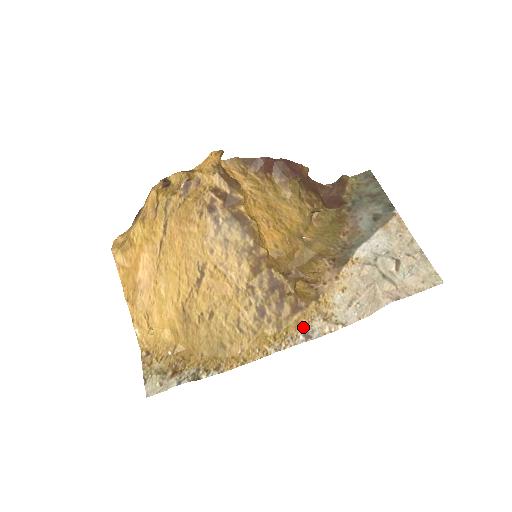
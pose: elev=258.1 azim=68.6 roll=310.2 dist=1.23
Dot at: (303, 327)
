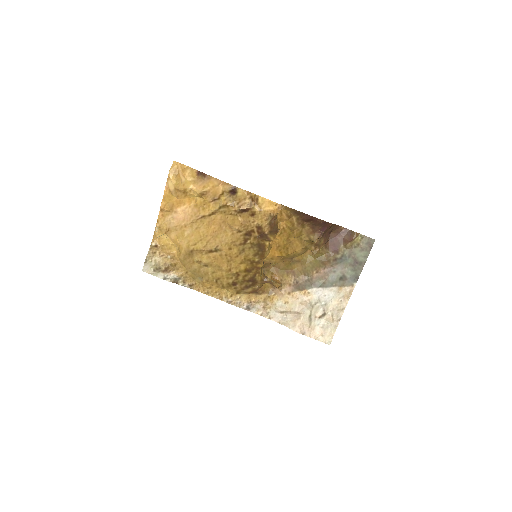
Dot at: (250, 302)
